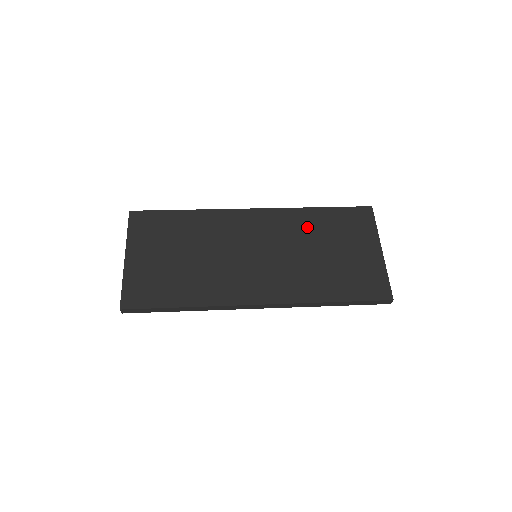
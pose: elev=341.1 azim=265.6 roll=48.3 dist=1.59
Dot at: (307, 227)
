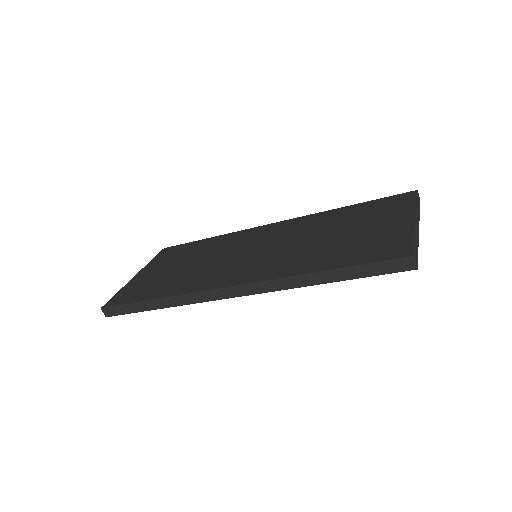
Dot at: (324, 222)
